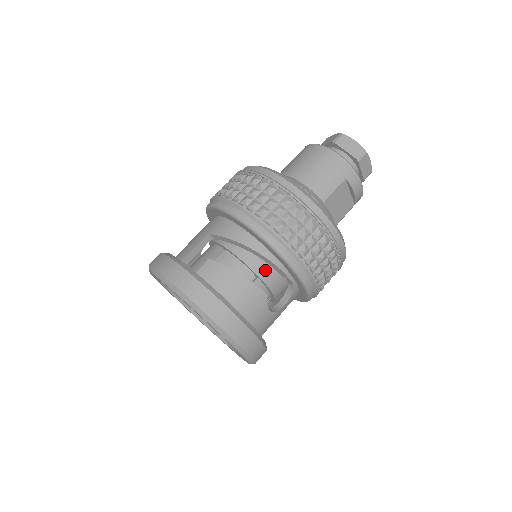
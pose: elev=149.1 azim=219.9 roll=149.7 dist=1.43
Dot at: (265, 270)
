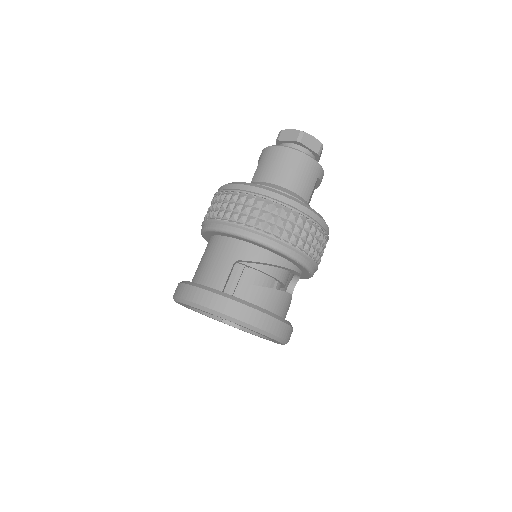
Dot at: (284, 275)
